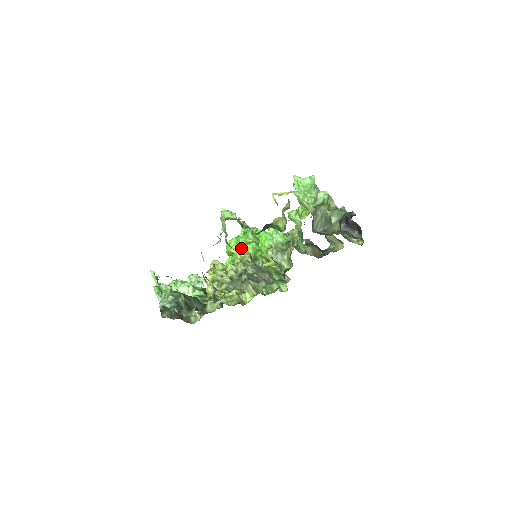
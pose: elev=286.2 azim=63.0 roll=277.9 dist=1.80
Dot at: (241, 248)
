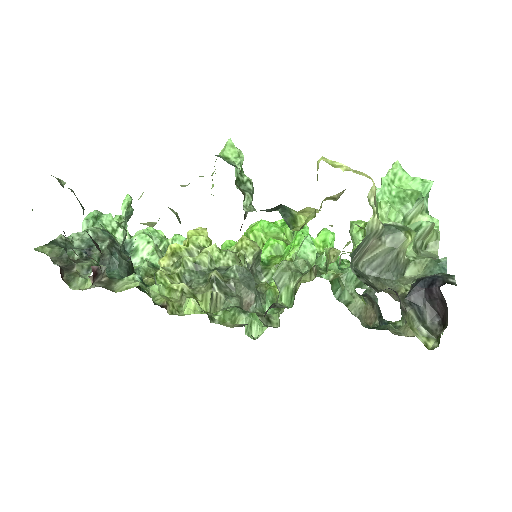
Dot at: (264, 239)
